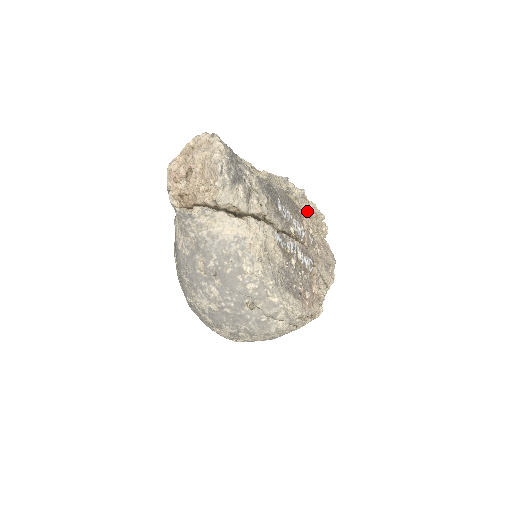
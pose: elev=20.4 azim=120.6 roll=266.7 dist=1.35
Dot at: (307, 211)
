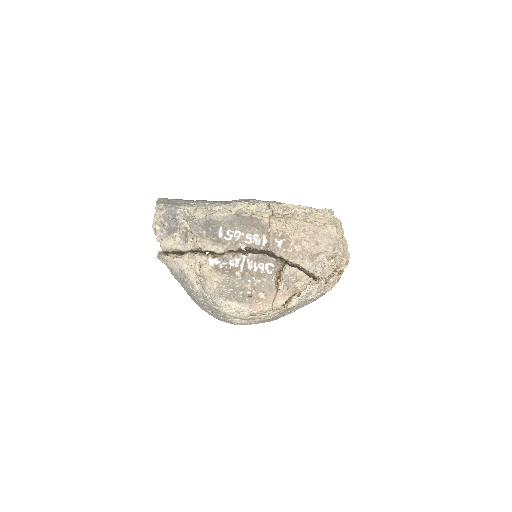
Dot at: (276, 216)
